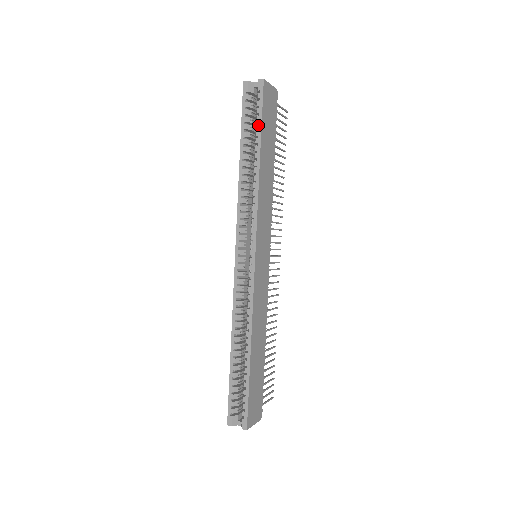
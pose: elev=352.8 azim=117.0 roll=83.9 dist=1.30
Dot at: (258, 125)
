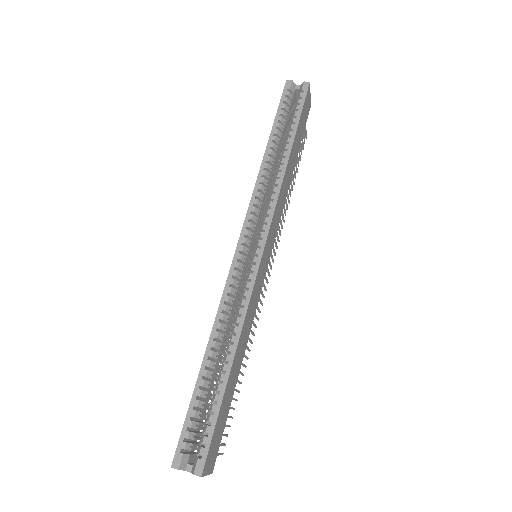
Dot at: (295, 119)
